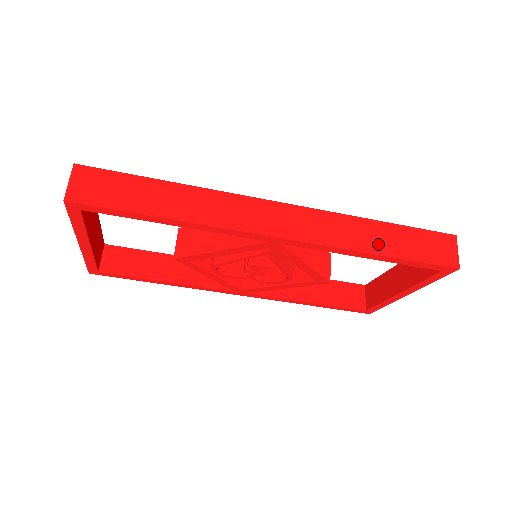
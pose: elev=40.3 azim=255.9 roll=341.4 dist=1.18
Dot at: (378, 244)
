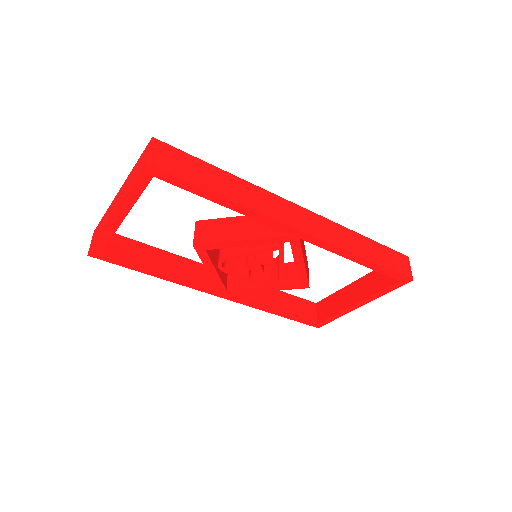
Dot at: (365, 252)
